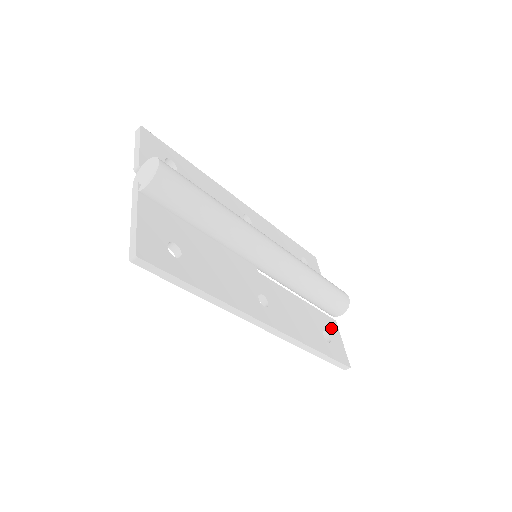
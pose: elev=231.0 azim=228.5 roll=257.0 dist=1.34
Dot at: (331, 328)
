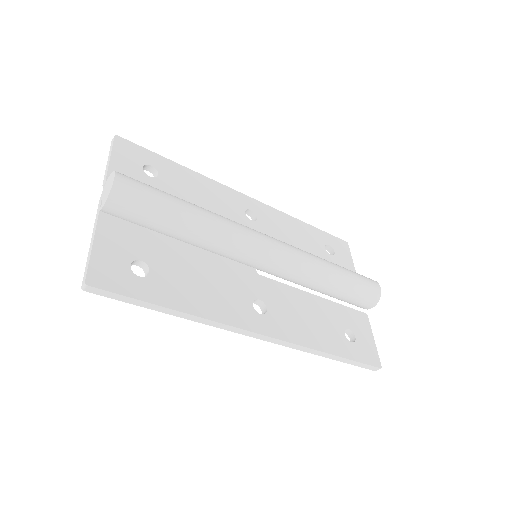
Dot at: (358, 324)
